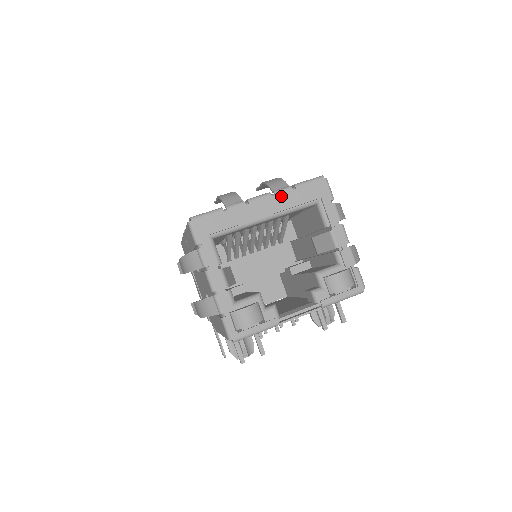
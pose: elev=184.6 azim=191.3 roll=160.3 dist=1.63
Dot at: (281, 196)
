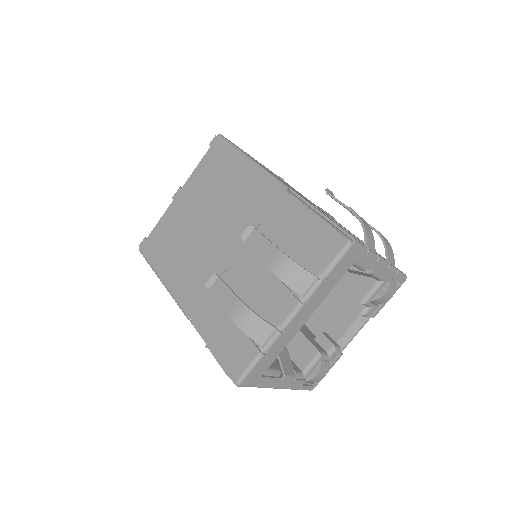
Dot at: (314, 297)
